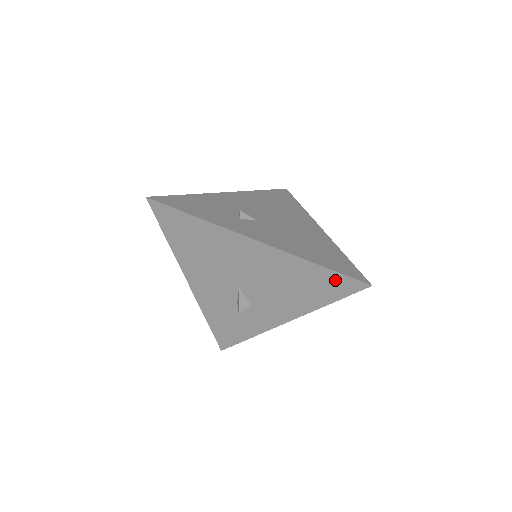
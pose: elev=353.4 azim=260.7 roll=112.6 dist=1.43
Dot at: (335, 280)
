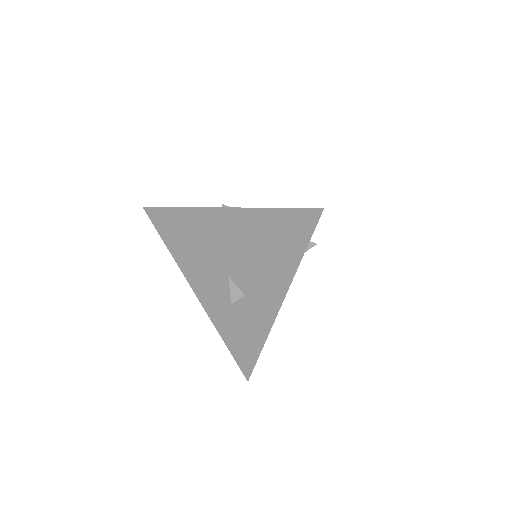
Dot at: (292, 220)
